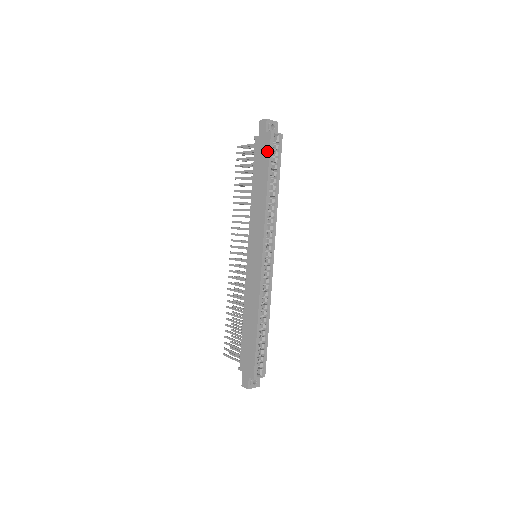
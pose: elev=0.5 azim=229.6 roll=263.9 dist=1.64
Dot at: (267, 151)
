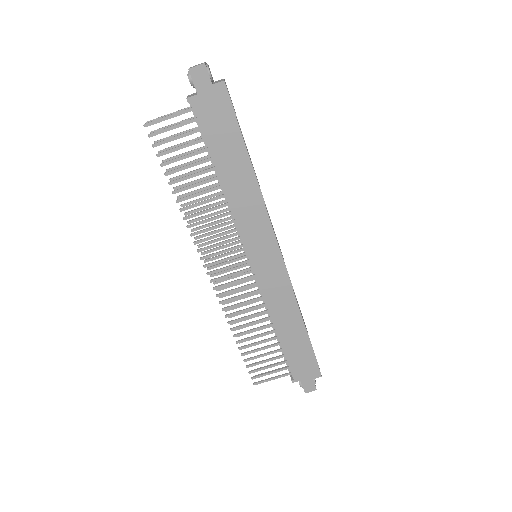
Dot at: (229, 113)
